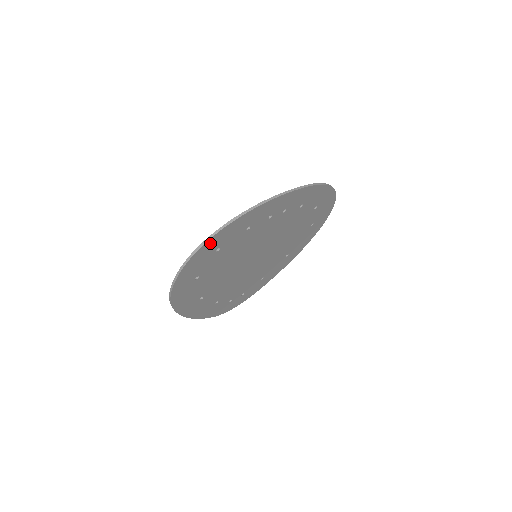
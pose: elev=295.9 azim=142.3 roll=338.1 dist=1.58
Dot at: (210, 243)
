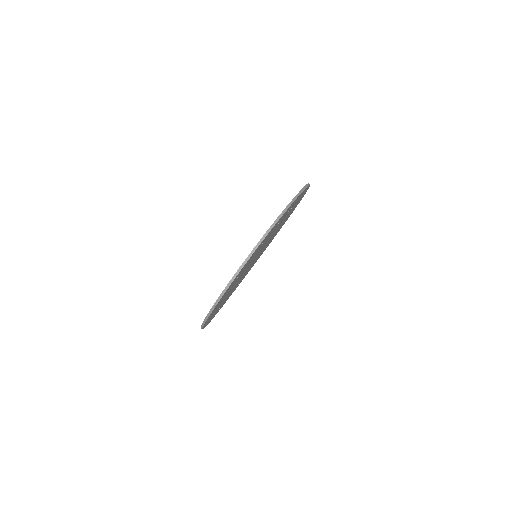
Dot at: (266, 236)
